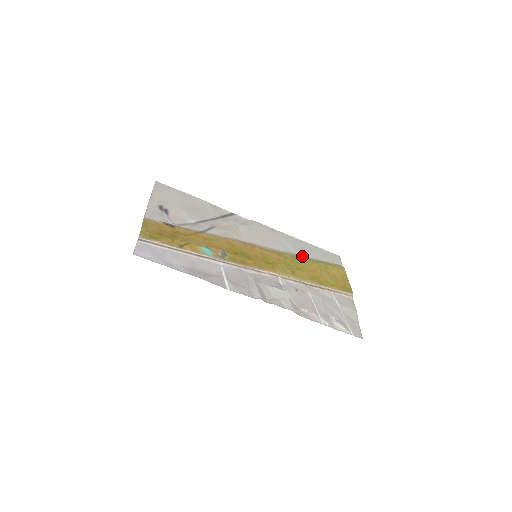
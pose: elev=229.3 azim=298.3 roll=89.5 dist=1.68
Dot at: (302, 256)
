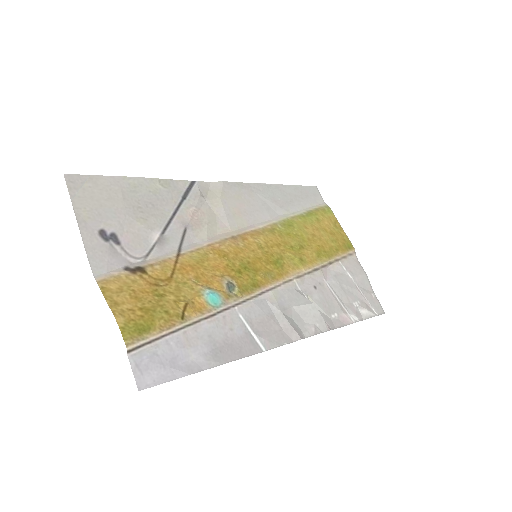
Dot at: (290, 215)
